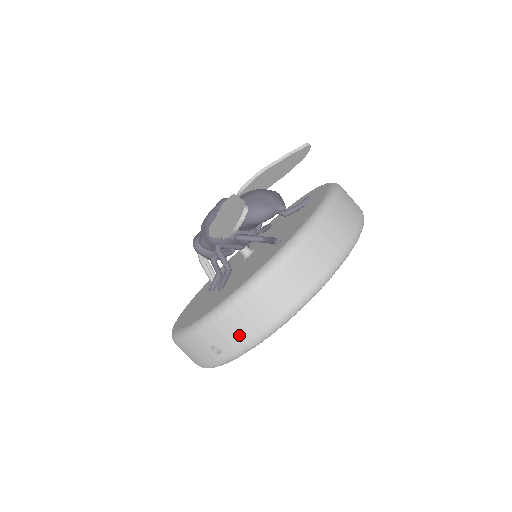
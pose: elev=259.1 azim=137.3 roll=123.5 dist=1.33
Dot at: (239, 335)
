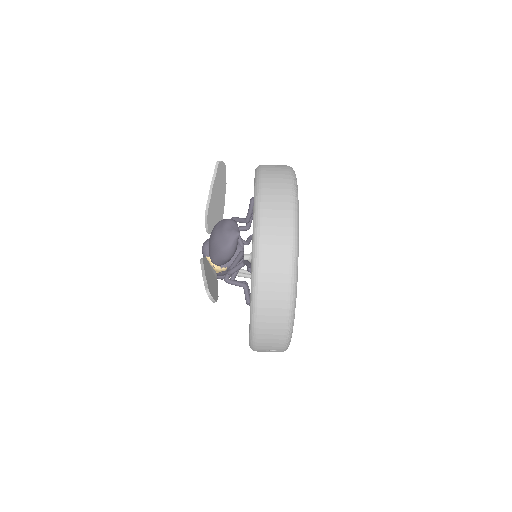
Dot at: (275, 342)
